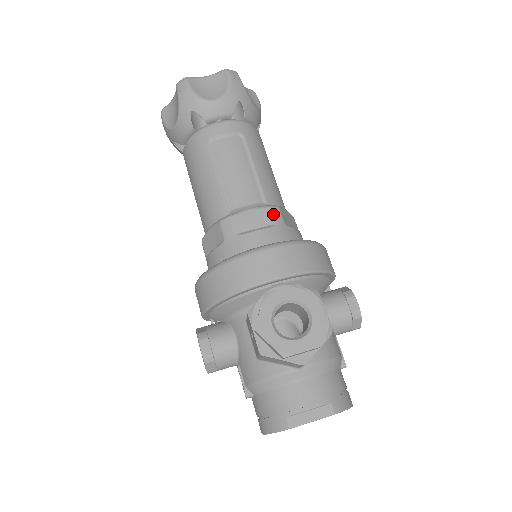
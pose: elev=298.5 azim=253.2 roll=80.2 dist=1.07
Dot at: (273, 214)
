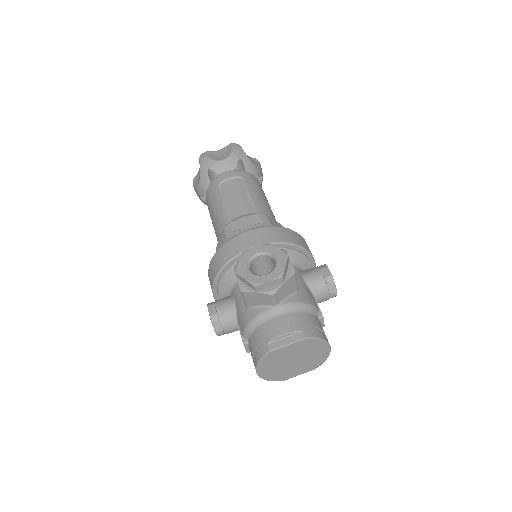
Dot at: (260, 217)
